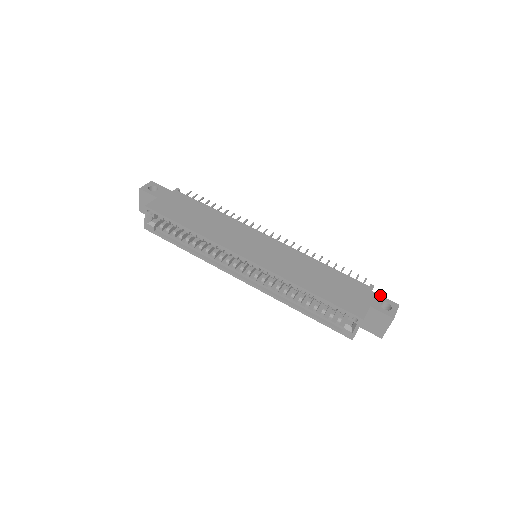
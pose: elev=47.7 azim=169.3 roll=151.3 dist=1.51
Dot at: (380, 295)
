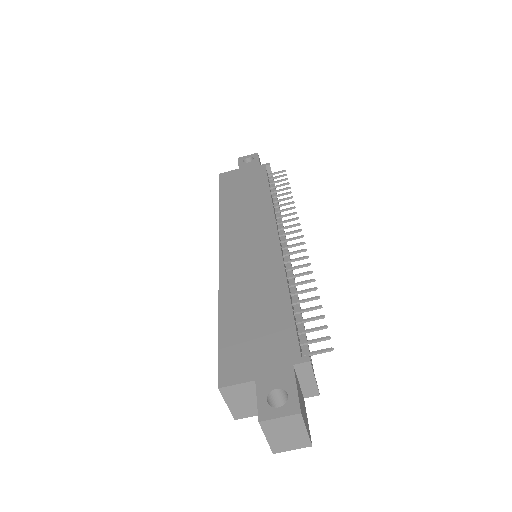
Dot at: (295, 378)
